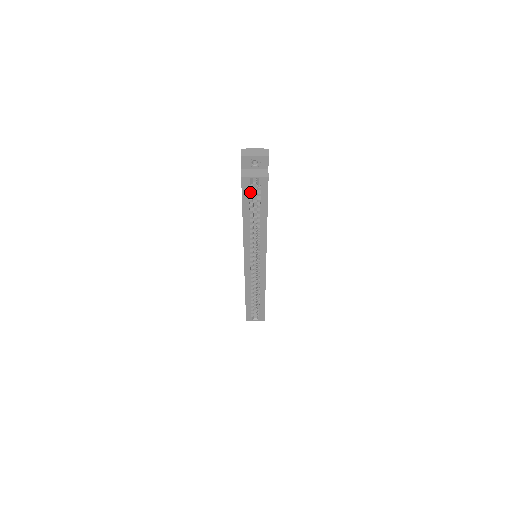
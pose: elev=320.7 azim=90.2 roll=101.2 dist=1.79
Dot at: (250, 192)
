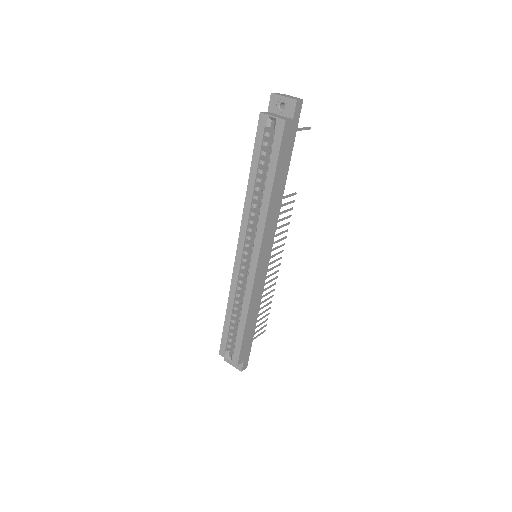
Dot at: (266, 141)
